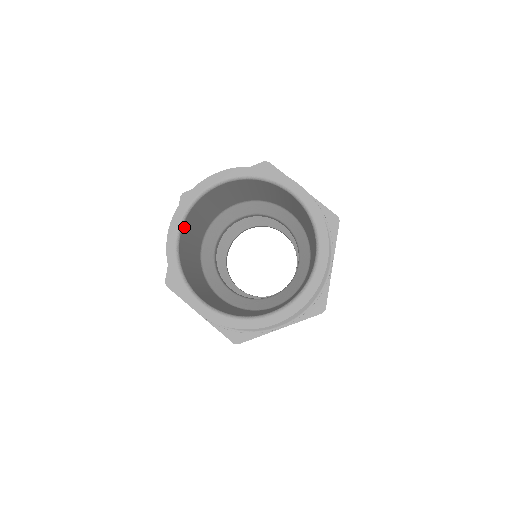
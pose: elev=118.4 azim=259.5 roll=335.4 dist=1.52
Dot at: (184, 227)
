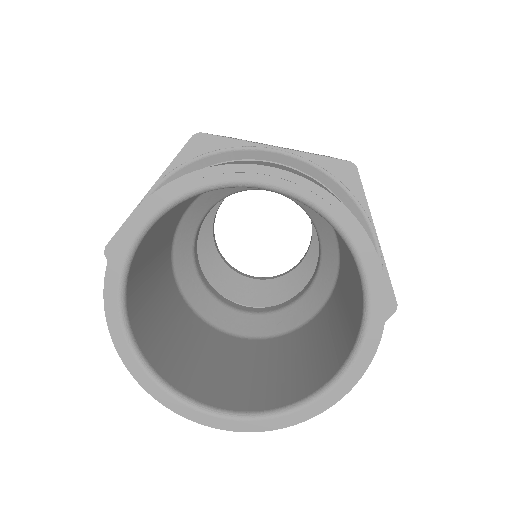
Dot at: (133, 320)
